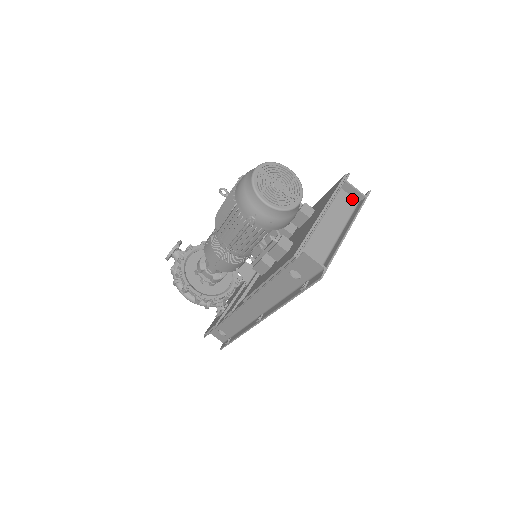
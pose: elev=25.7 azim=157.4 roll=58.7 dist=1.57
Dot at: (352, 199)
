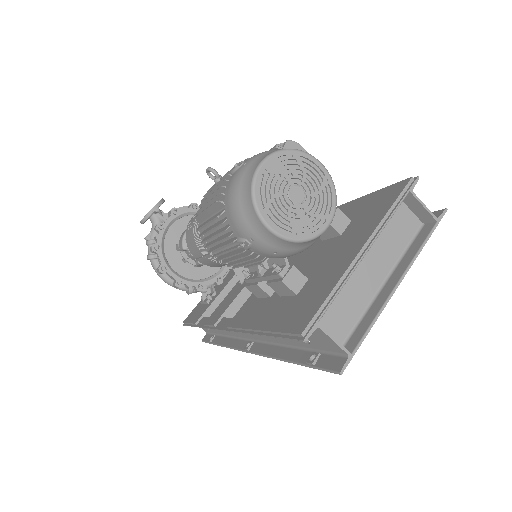
Dot at: (414, 218)
